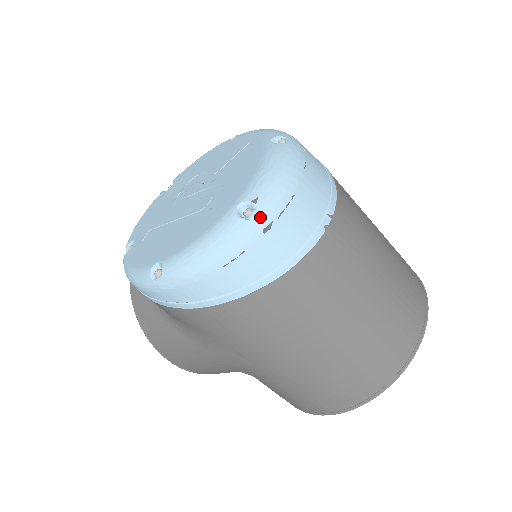
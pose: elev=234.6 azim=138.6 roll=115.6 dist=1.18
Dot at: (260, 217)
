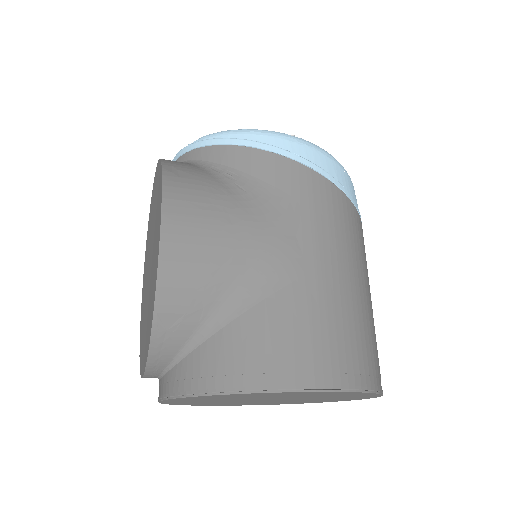
Dot at: occluded
